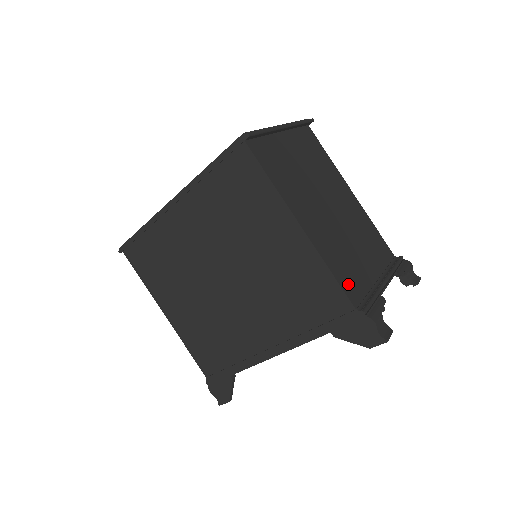
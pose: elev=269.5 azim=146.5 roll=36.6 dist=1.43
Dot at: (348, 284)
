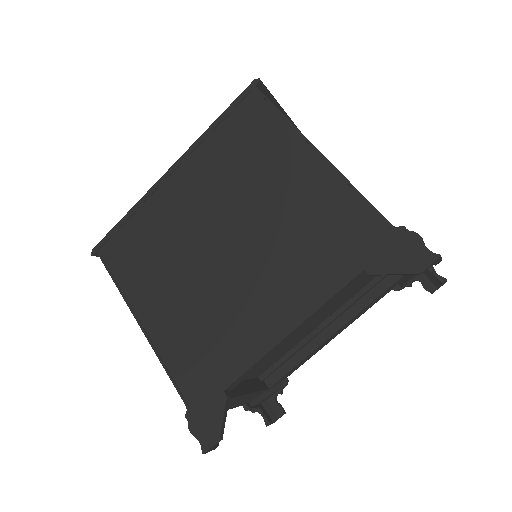
Dot at: occluded
